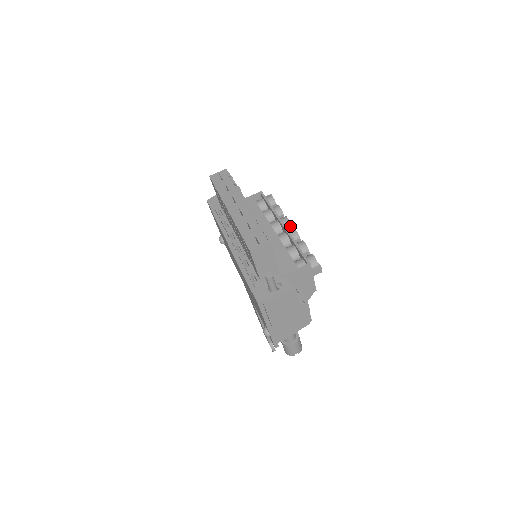
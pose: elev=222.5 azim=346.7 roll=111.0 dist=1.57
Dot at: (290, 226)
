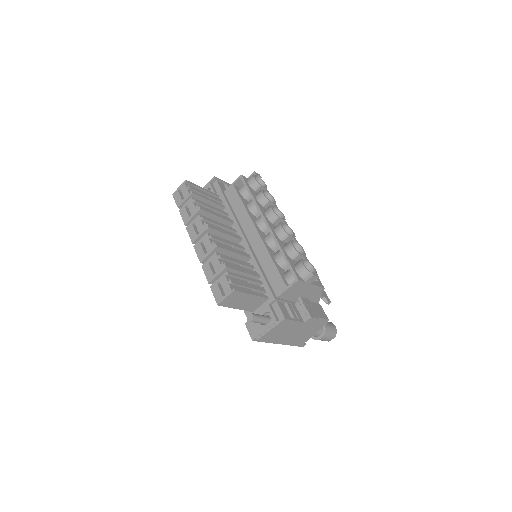
Dot at: (277, 219)
